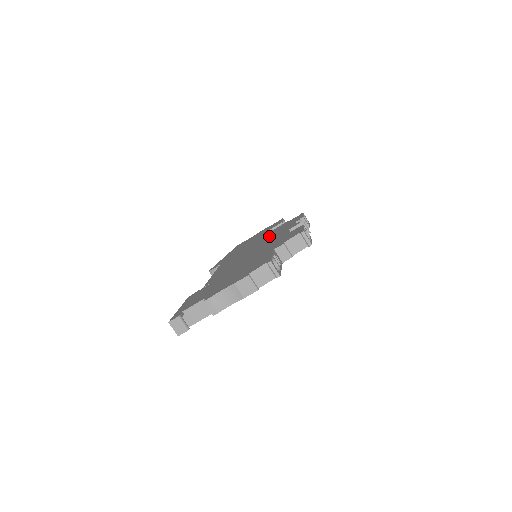
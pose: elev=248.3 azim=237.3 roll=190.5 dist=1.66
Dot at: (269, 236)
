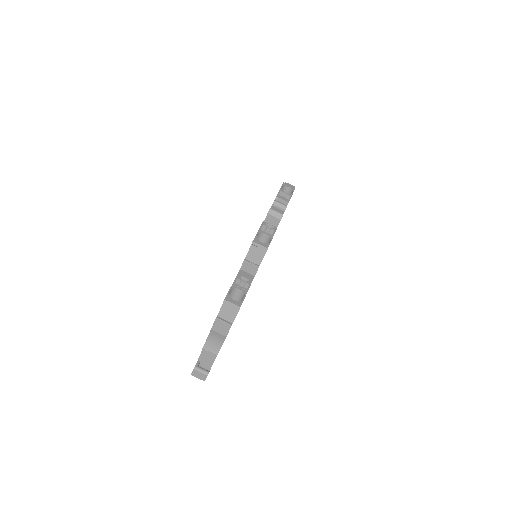
Dot at: occluded
